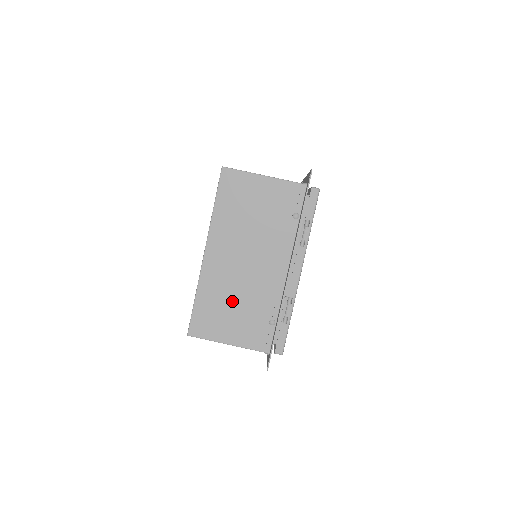
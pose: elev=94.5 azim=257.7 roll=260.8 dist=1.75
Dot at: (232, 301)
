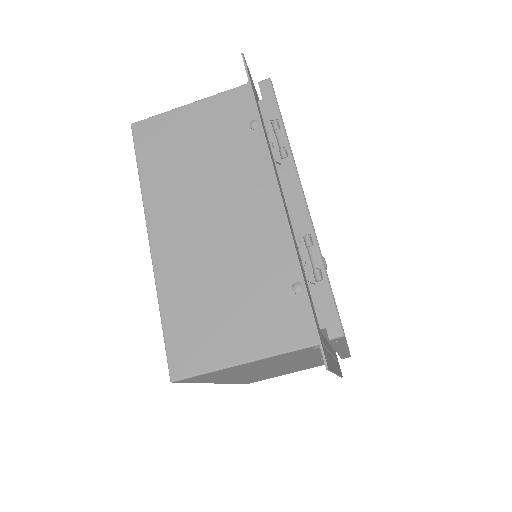
Dot at: (218, 288)
